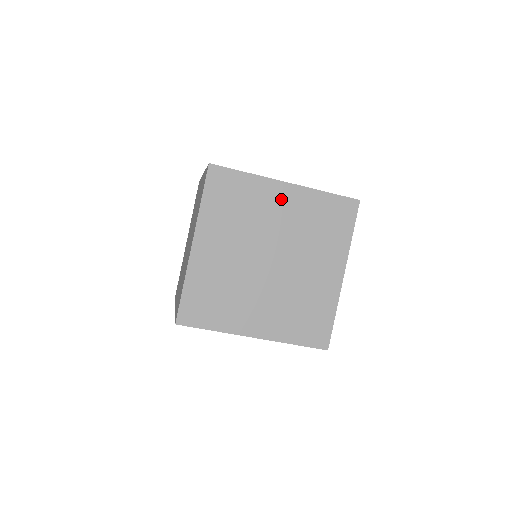
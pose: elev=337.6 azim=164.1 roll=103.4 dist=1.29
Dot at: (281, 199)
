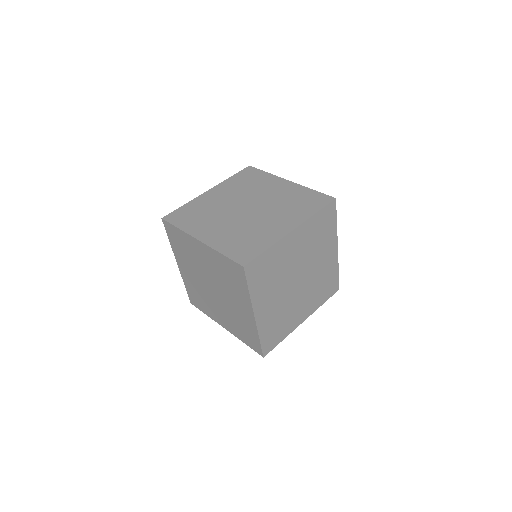
Dot at: (279, 186)
